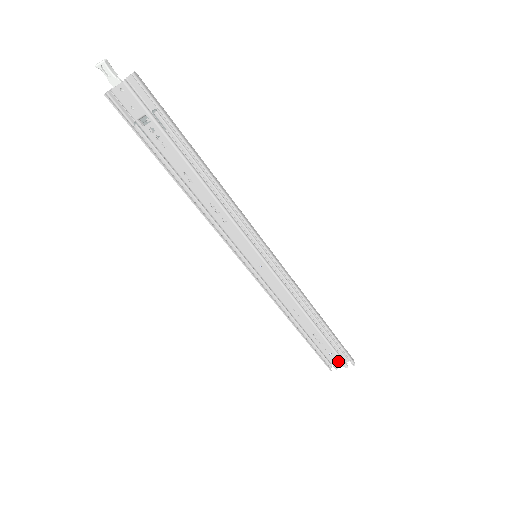
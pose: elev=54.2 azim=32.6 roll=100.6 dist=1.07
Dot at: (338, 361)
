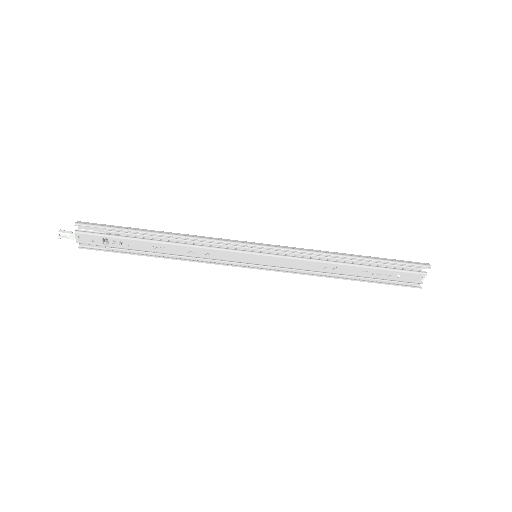
Dot at: (412, 276)
